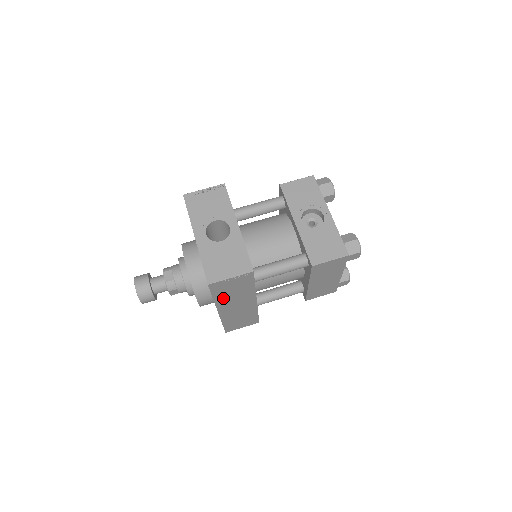
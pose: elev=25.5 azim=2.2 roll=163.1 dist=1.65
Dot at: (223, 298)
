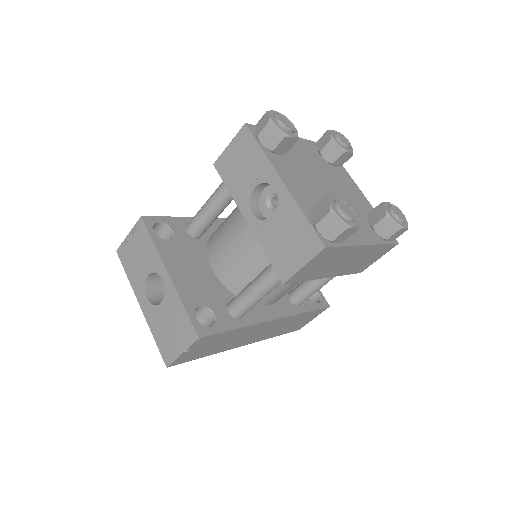
Dot at: (219, 348)
